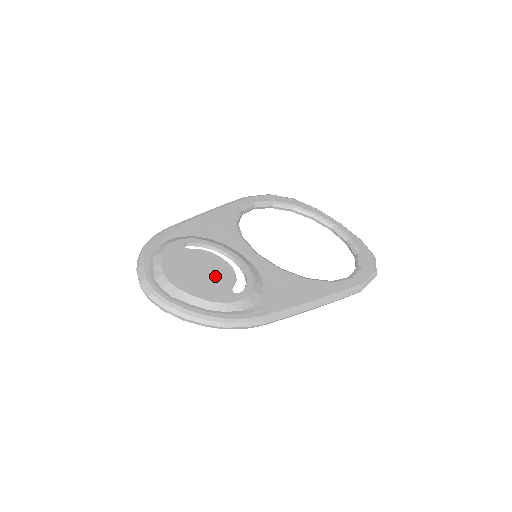
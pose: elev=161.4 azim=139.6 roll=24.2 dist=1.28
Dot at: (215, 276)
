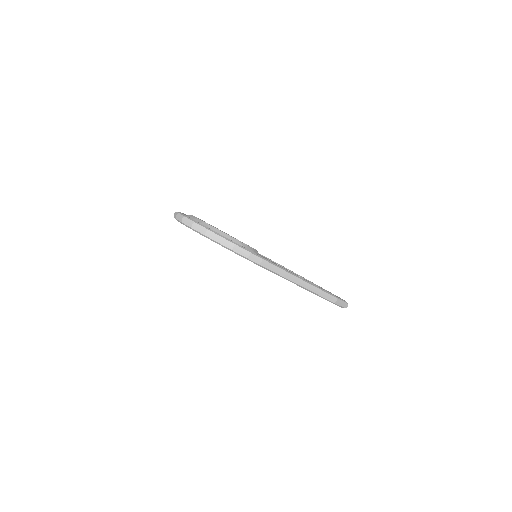
Dot at: occluded
